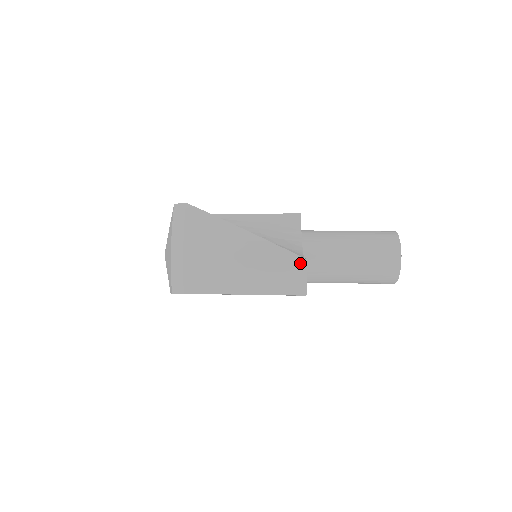
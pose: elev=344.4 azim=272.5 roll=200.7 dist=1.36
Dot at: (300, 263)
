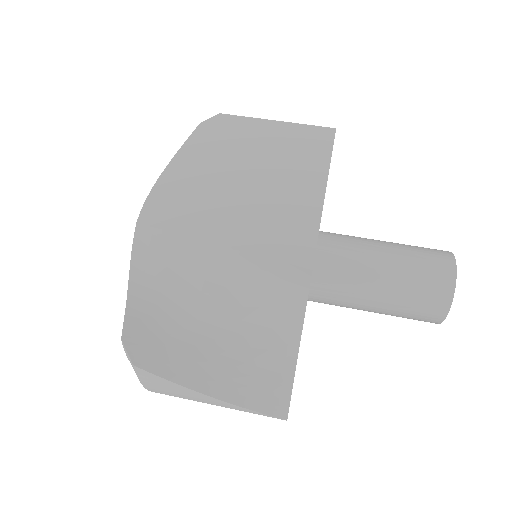
Dot at: occluded
